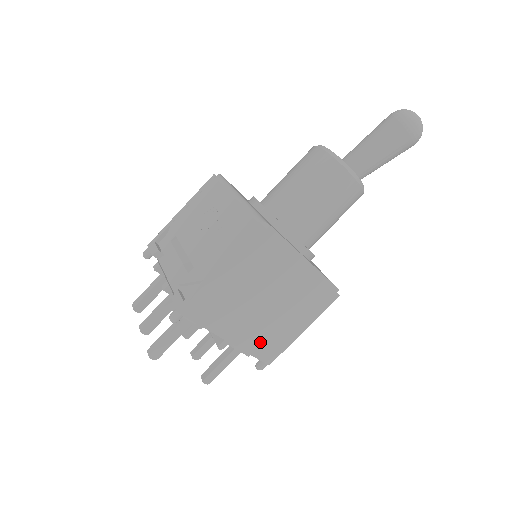
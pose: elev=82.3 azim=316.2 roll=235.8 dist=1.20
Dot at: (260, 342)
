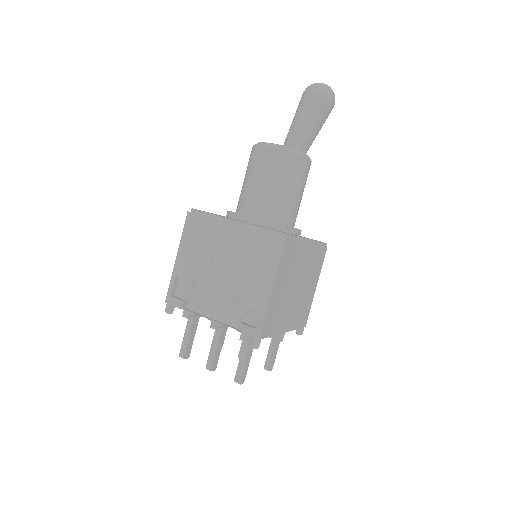
Dot at: (299, 316)
